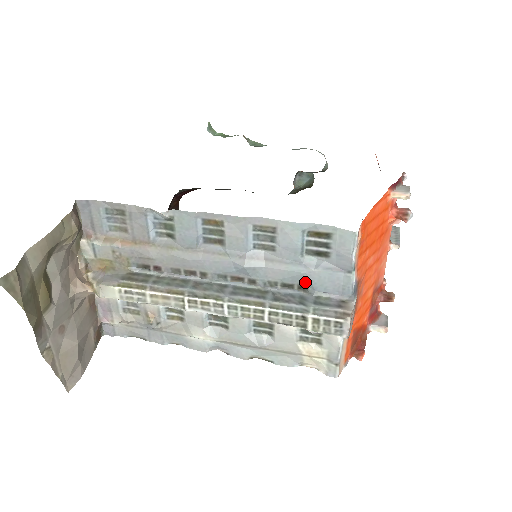
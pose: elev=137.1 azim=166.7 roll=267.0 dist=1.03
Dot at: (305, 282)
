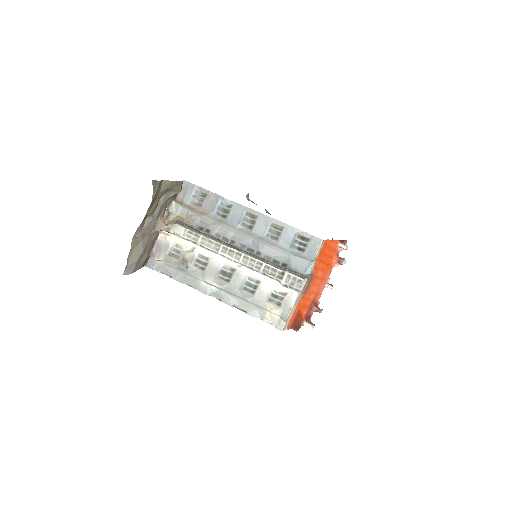
Dot at: (287, 262)
